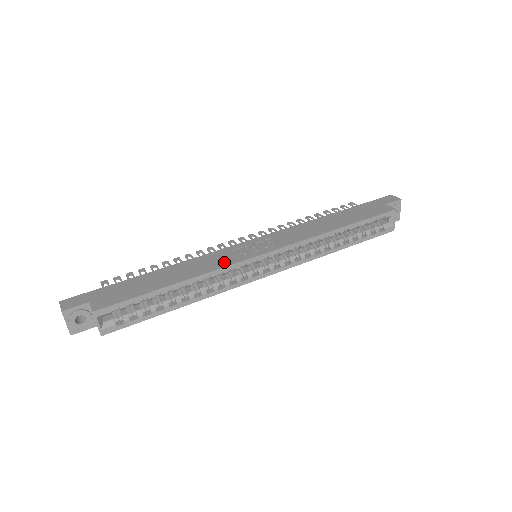
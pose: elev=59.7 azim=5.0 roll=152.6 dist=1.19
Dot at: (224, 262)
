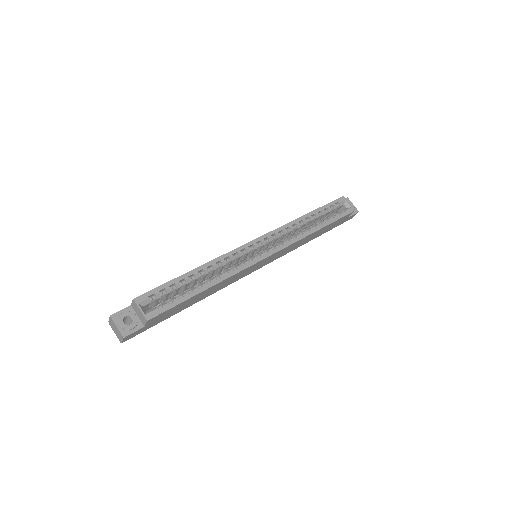
Dot at: occluded
